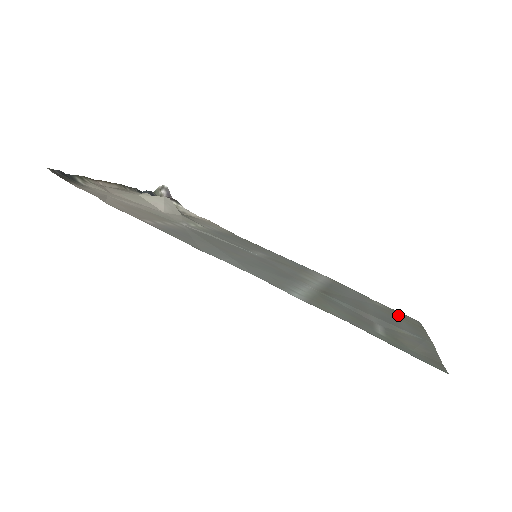
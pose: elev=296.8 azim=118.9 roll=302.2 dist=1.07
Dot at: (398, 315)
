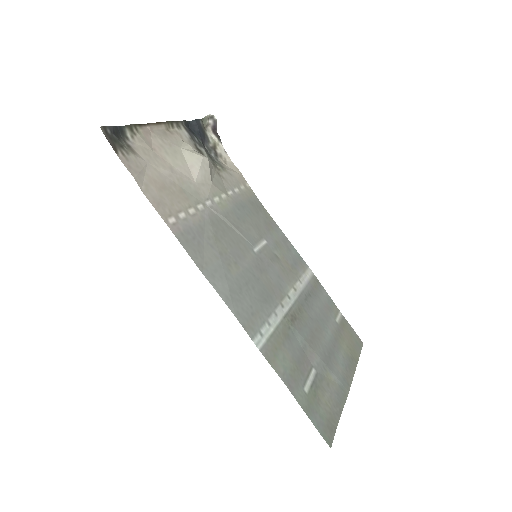
Dot at: (347, 338)
